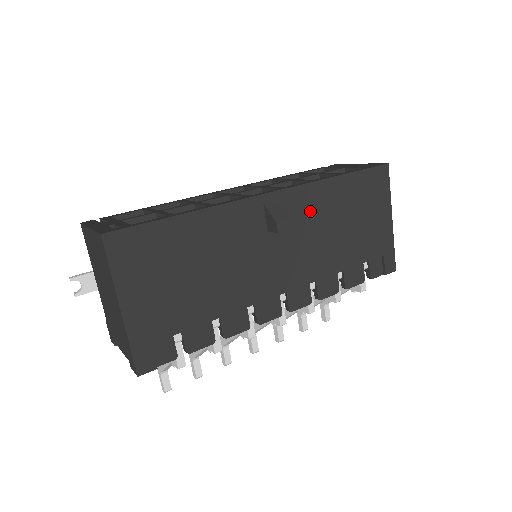
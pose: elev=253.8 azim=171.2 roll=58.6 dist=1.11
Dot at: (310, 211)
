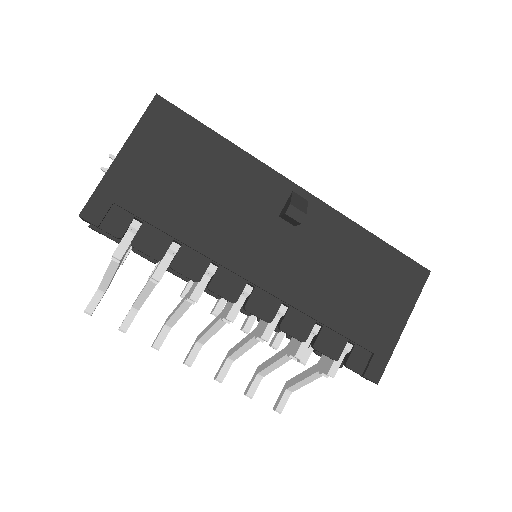
Dot at: (328, 238)
